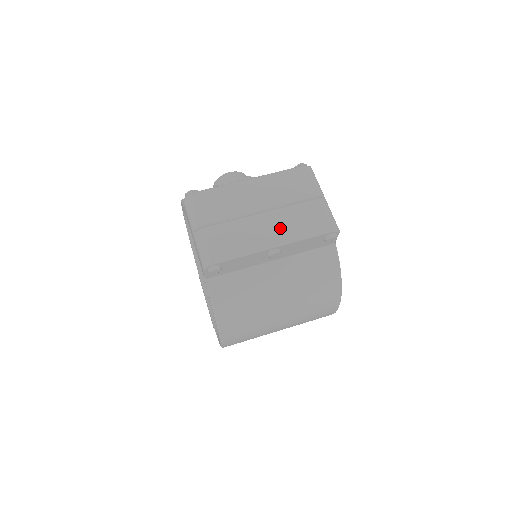
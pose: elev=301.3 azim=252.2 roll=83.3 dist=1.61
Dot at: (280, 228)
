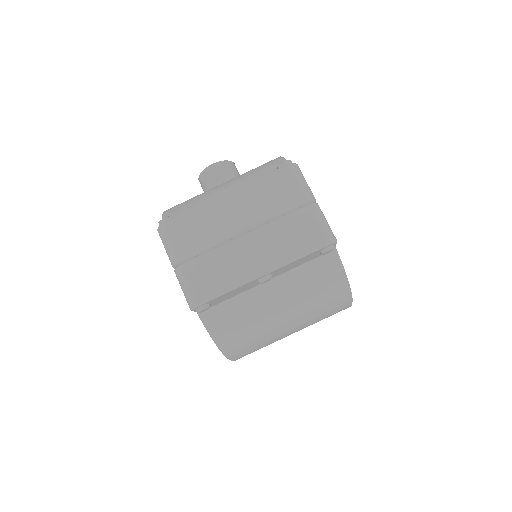
Dot at: (267, 251)
